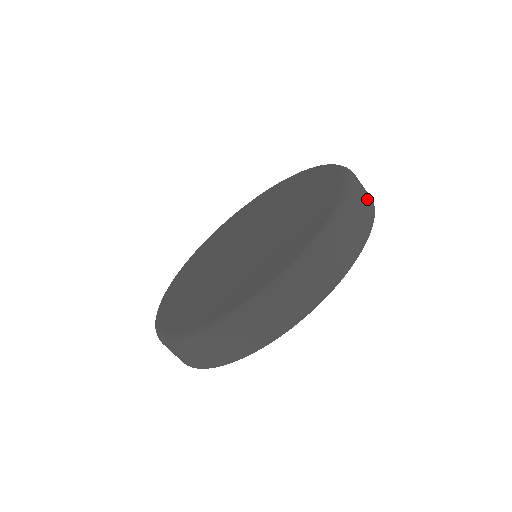
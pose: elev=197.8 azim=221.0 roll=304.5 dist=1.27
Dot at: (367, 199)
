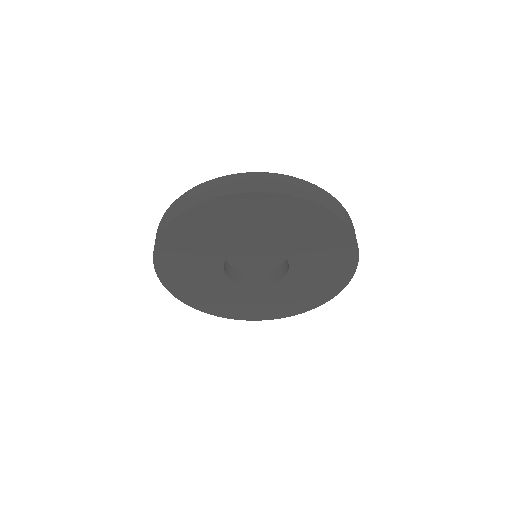
Dot at: occluded
